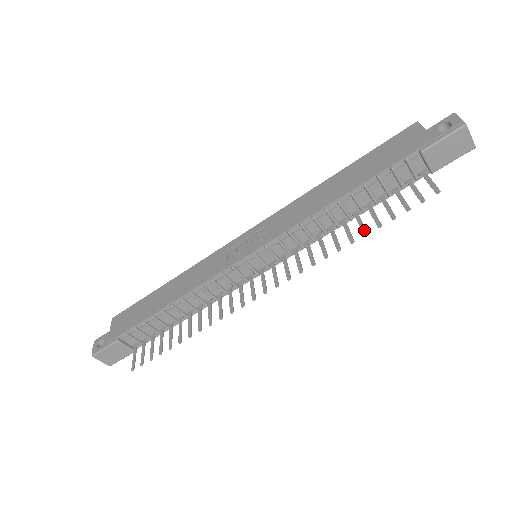
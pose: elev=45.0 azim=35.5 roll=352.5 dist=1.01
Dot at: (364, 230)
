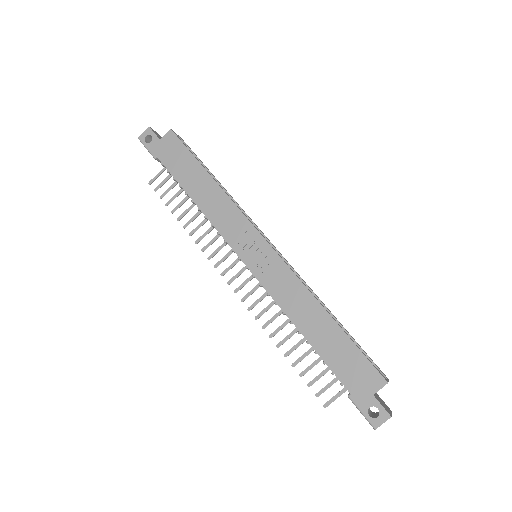
Dot at: (288, 353)
